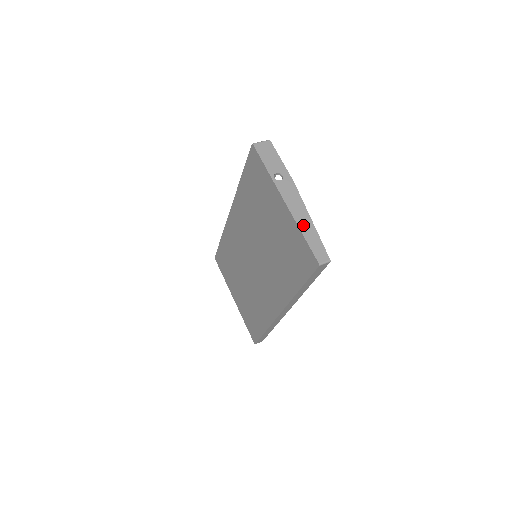
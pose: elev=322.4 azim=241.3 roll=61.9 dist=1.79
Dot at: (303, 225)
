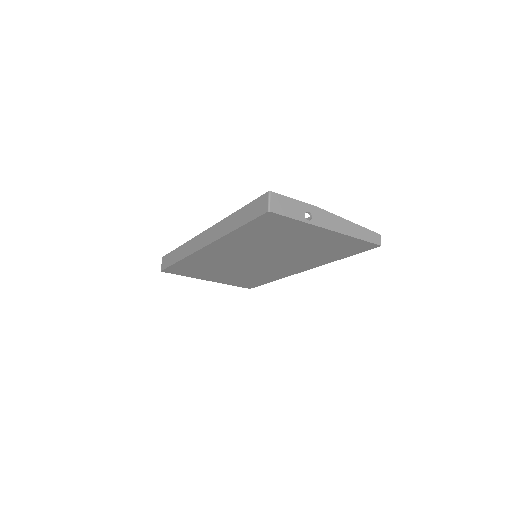
Dot at: (352, 232)
